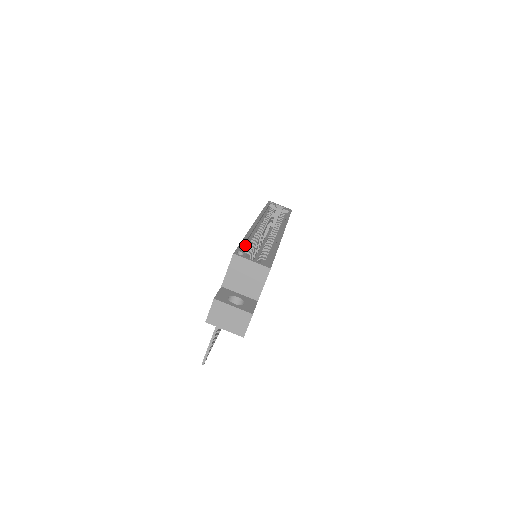
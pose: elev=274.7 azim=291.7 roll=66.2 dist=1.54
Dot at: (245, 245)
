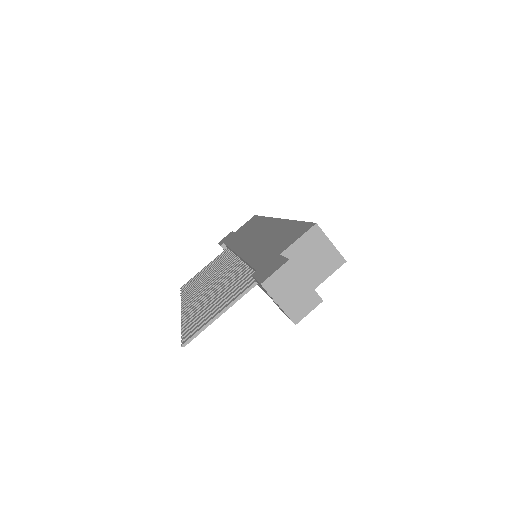
Dot at: occluded
